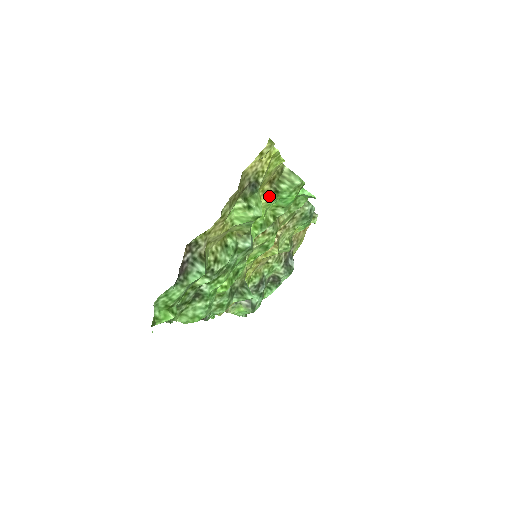
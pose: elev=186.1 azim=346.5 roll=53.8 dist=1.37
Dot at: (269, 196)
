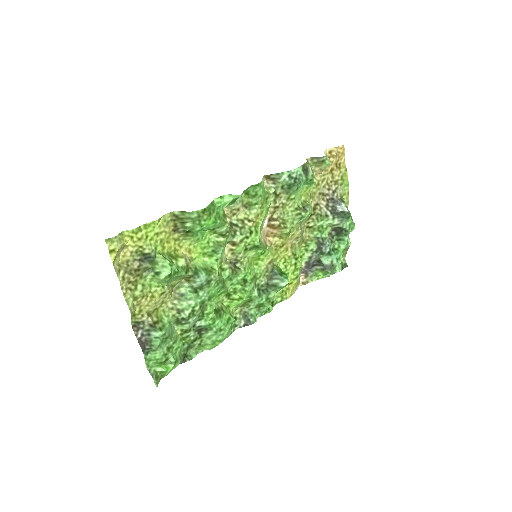
Dot at: (187, 237)
